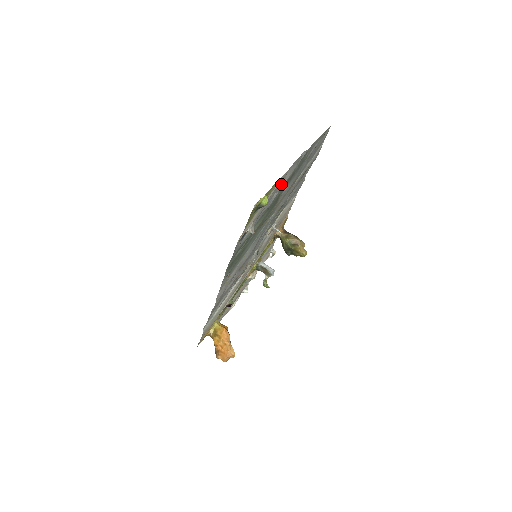
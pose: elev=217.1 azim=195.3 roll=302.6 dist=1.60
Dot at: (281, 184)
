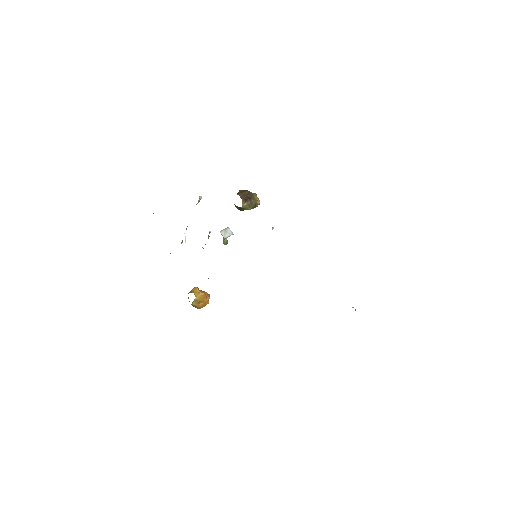
Dot at: occluded
